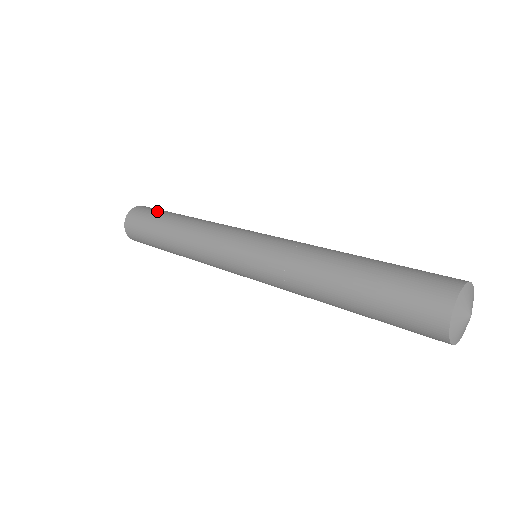
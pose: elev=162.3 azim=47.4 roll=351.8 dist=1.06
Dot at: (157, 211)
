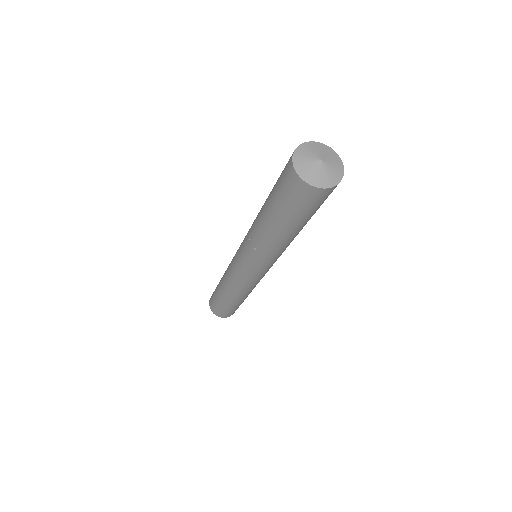
Dot at: occluded
